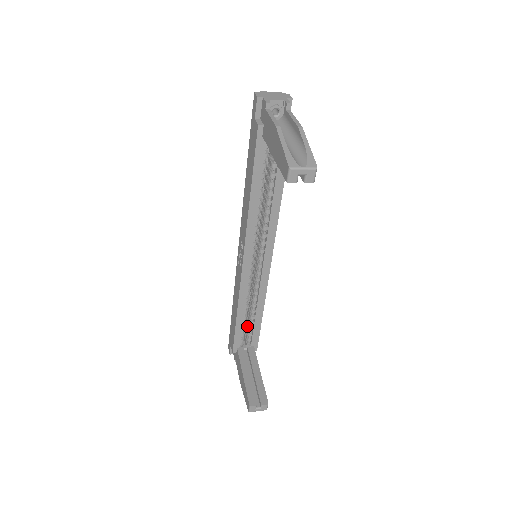
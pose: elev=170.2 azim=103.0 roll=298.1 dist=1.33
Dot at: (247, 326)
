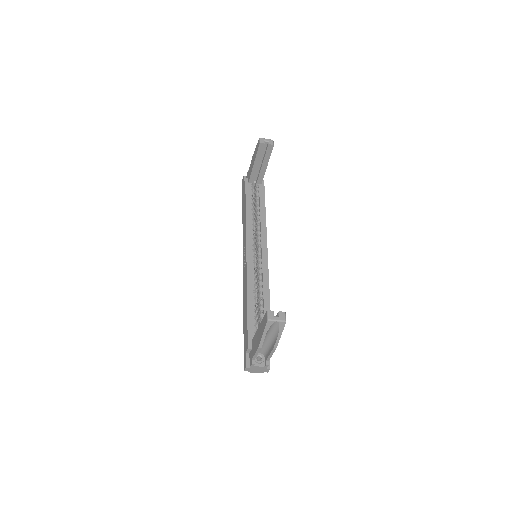
Dot at: occluded
